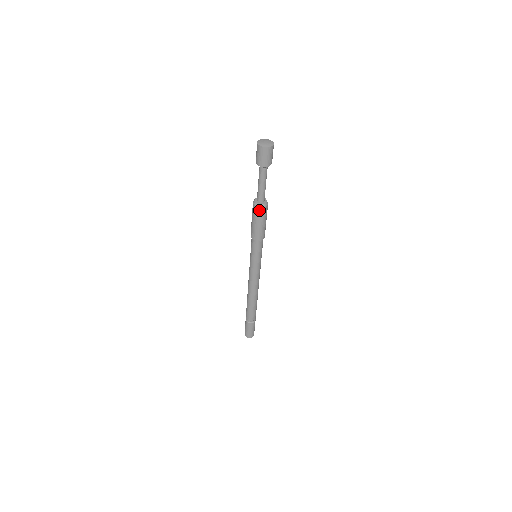
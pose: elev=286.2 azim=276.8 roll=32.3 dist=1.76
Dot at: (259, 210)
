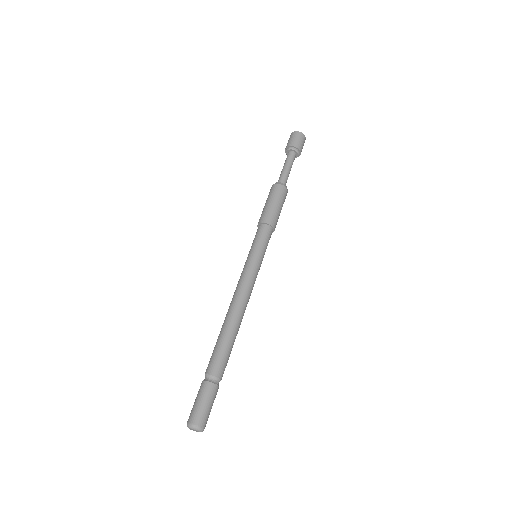
Dot at: (276, 187)
